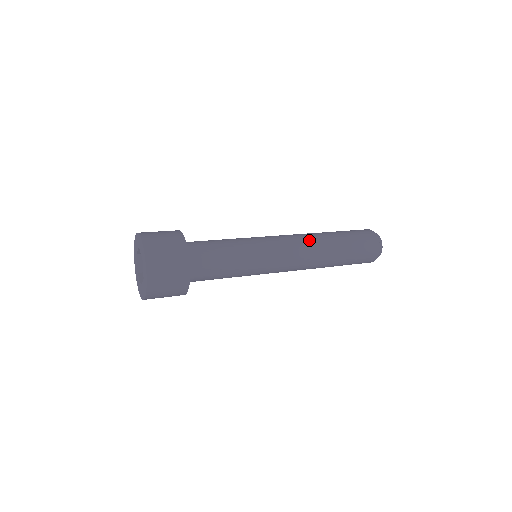
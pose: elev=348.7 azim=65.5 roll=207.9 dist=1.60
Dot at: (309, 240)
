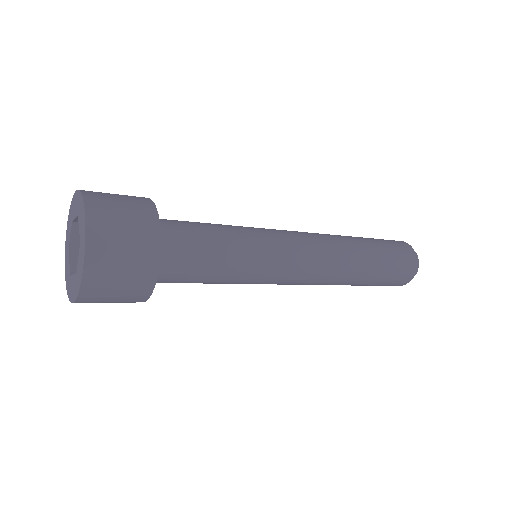
Dot at: occluded
